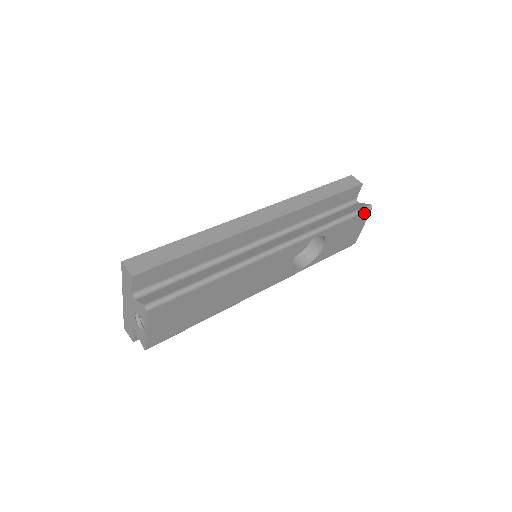
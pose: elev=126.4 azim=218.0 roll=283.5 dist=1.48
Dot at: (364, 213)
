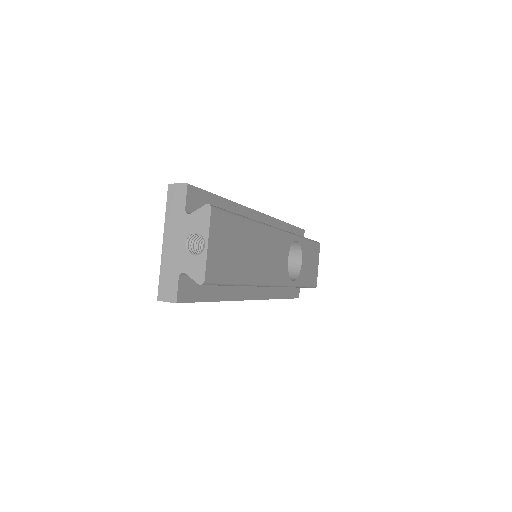
Dot at: (317, 245)
